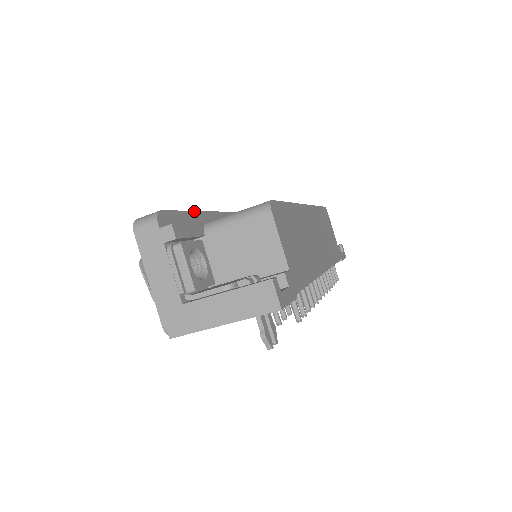
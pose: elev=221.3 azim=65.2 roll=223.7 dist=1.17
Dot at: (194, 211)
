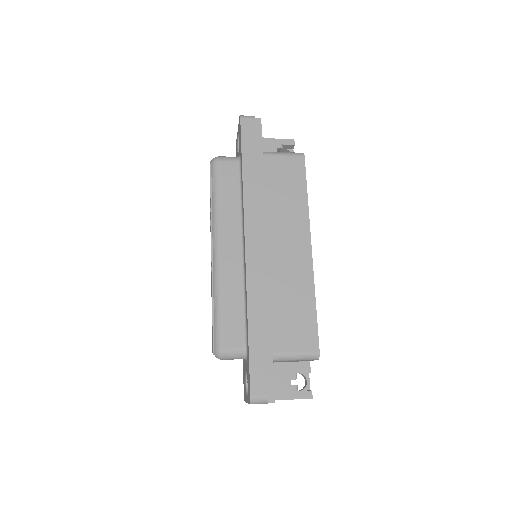
Dot at: occluded
